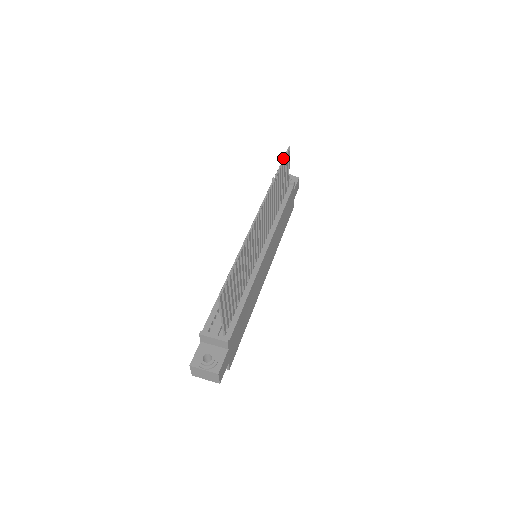
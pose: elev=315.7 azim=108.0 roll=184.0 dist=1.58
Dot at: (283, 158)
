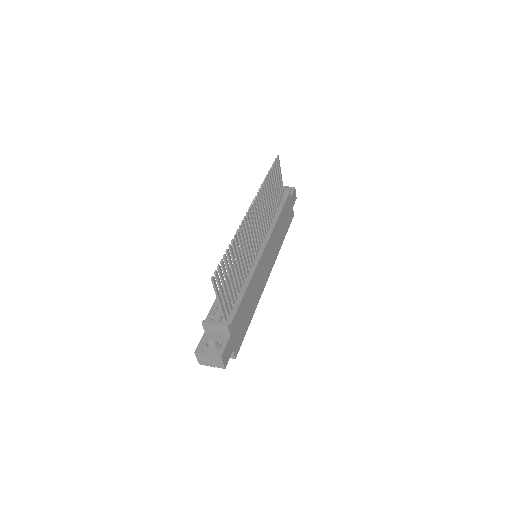
Dot at: (272, 165)
